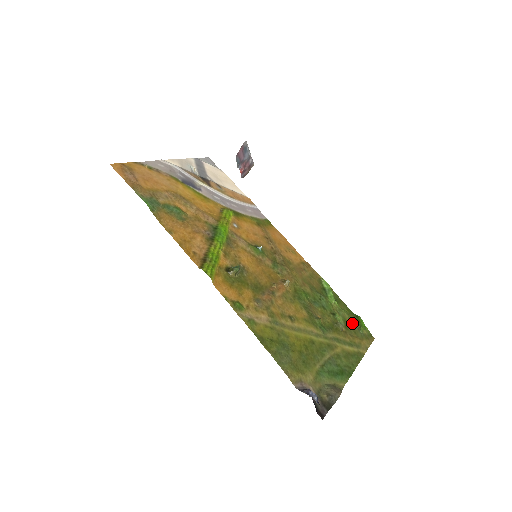
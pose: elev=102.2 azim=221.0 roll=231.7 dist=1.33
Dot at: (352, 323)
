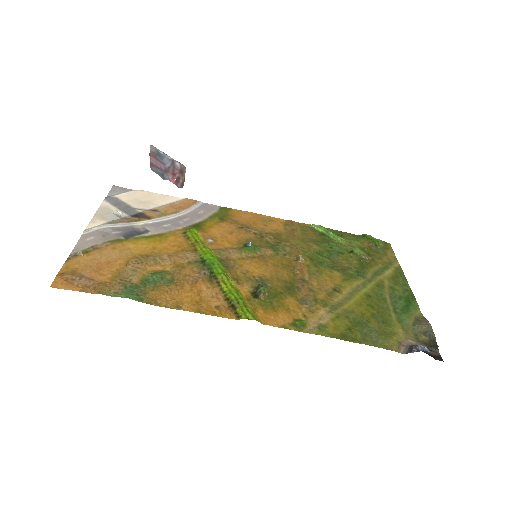
Dot at: (367, 246)
